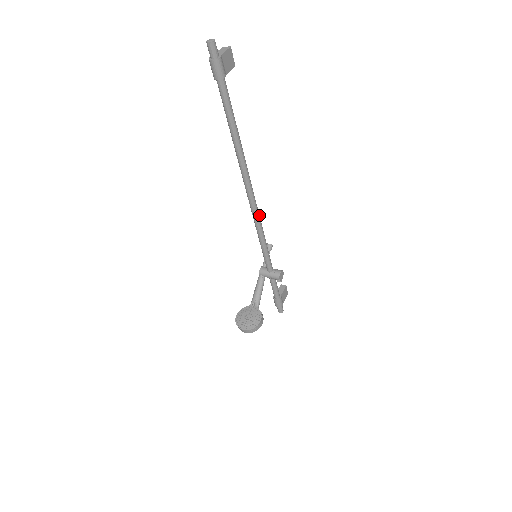
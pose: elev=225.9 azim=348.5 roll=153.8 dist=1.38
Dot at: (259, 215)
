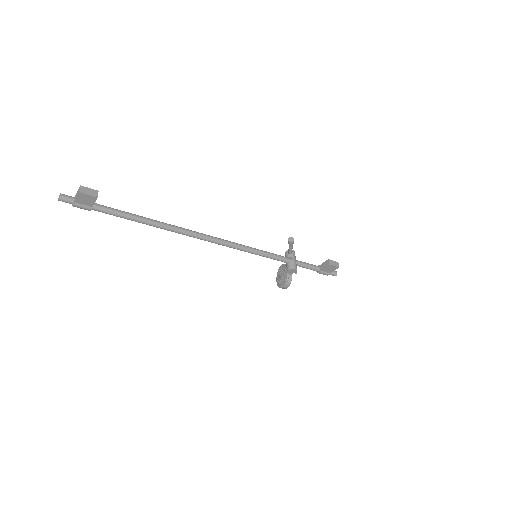
Dot at: (228, 245)
